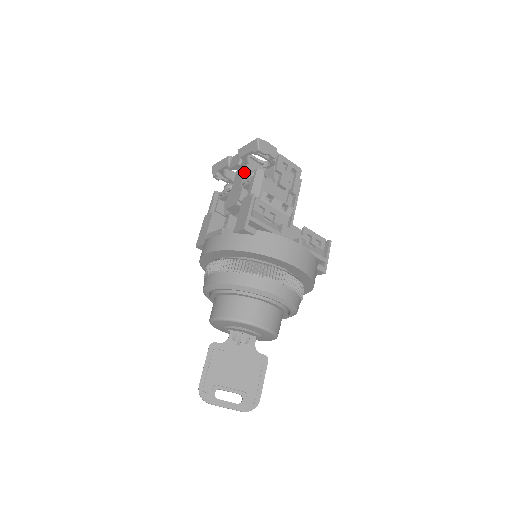
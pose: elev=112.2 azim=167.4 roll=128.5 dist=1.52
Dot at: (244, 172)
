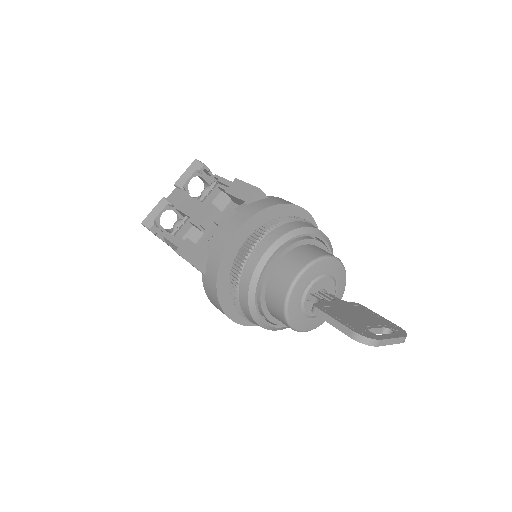
Dot at: (192, 198)
